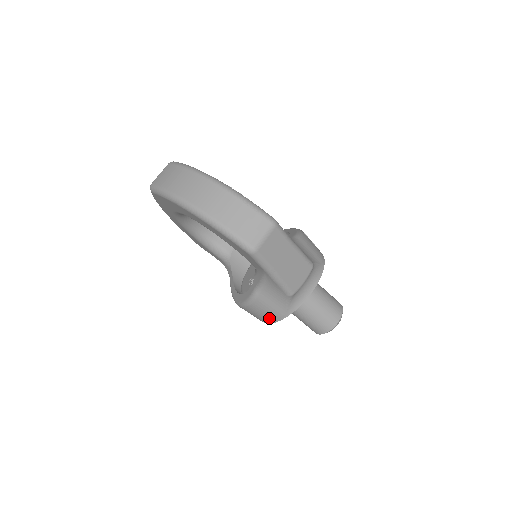
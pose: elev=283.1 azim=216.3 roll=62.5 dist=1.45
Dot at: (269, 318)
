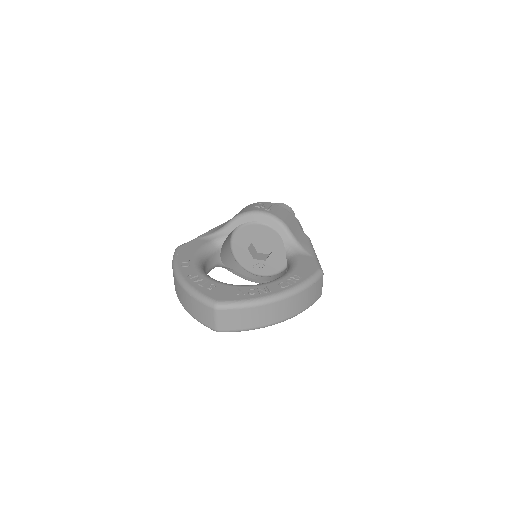
Dot at: occluded
